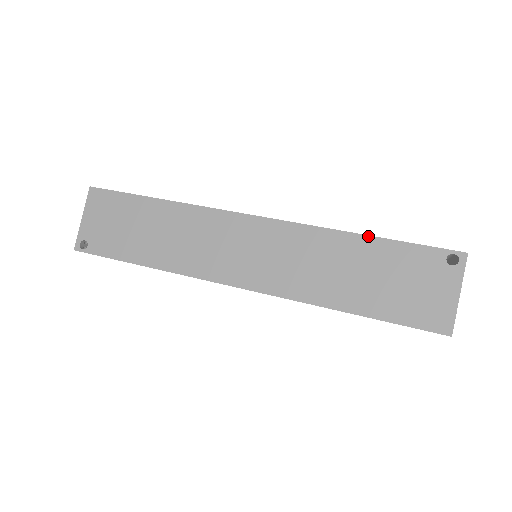
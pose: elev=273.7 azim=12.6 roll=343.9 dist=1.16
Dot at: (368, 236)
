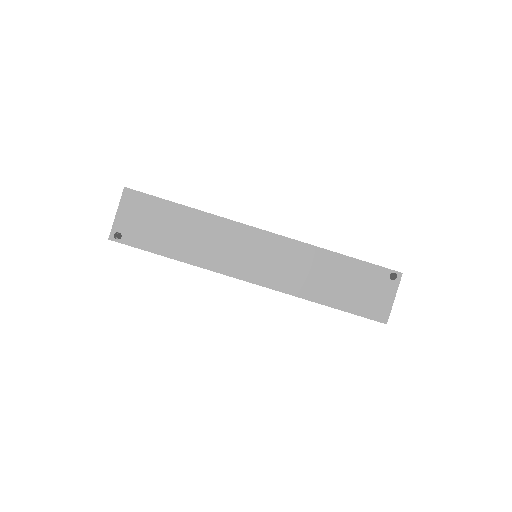
Dot at: (343, 255)
